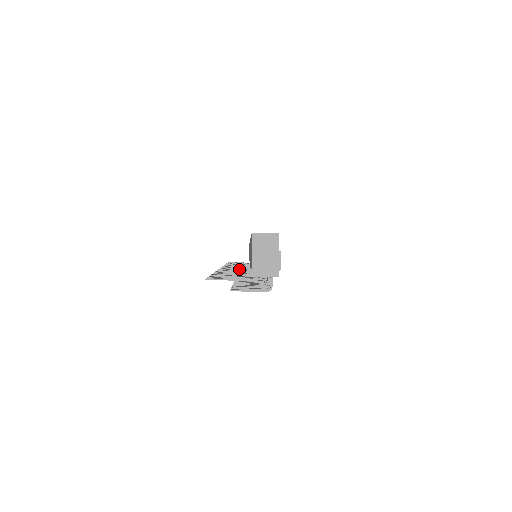
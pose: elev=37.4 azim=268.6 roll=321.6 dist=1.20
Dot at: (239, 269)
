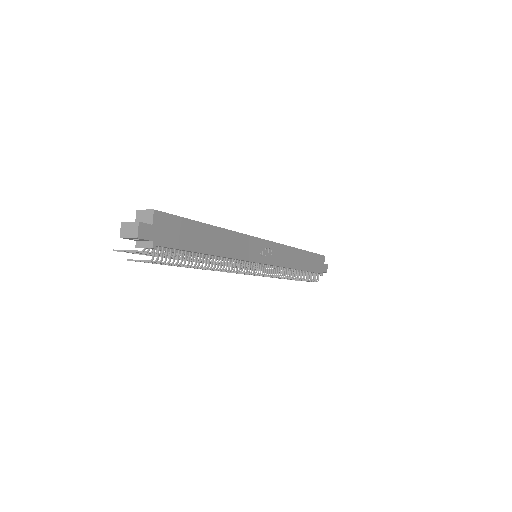
Dot at: occluded
